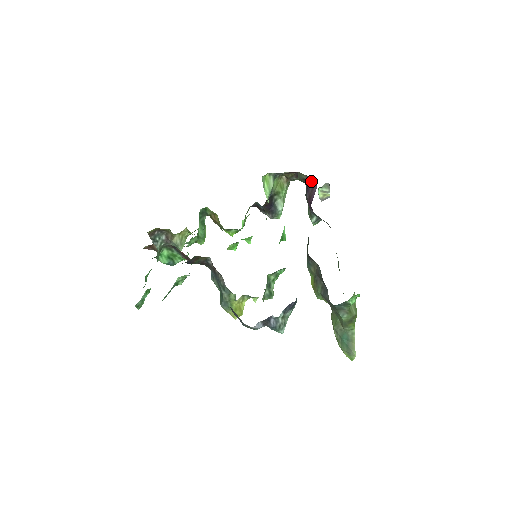
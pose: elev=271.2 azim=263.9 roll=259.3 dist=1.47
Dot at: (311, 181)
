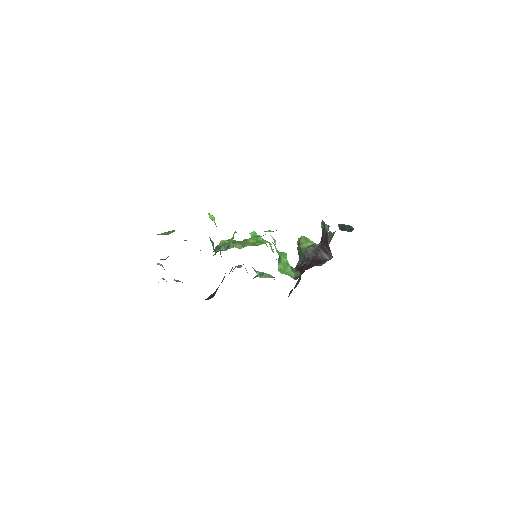
Dot at: occluded
